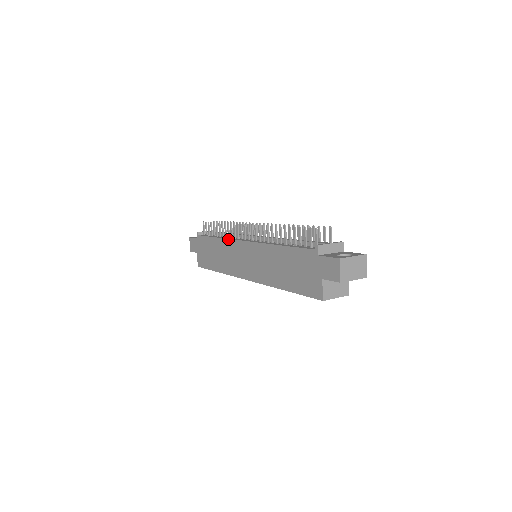
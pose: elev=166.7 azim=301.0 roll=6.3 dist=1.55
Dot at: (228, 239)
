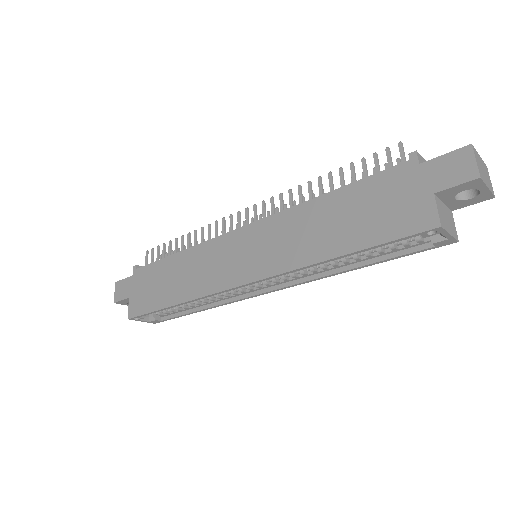
Dot at: (206, 241)
